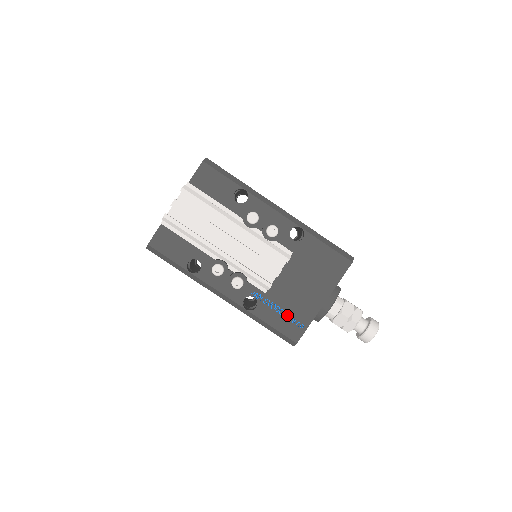
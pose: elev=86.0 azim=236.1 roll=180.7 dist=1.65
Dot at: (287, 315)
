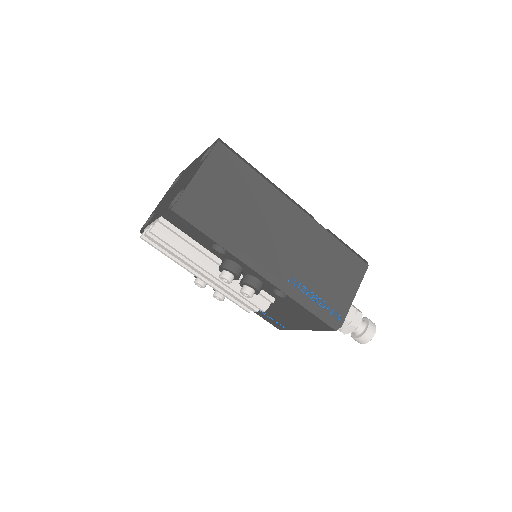
Dot at: (271, 317)
